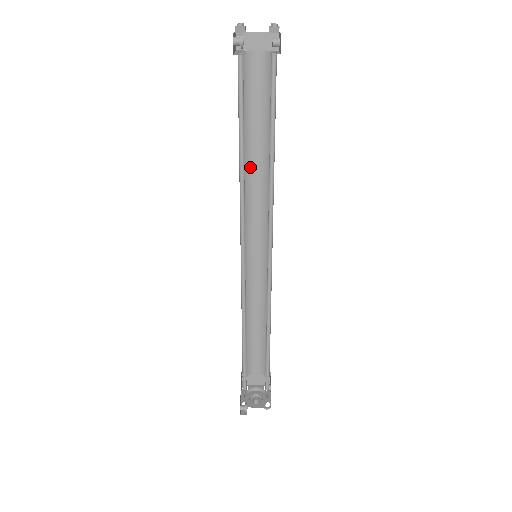
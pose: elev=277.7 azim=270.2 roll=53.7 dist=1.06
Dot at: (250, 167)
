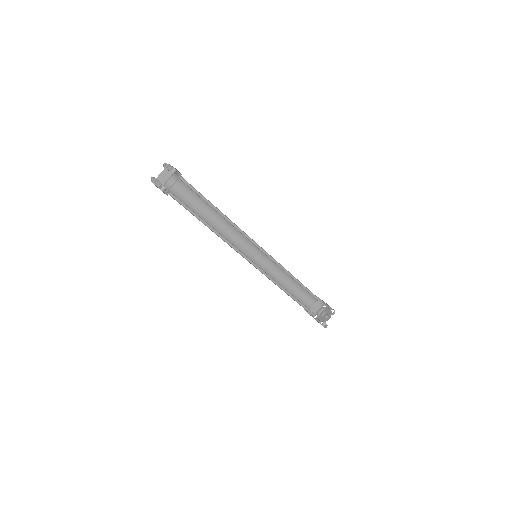
Dot at: (213, 224)
